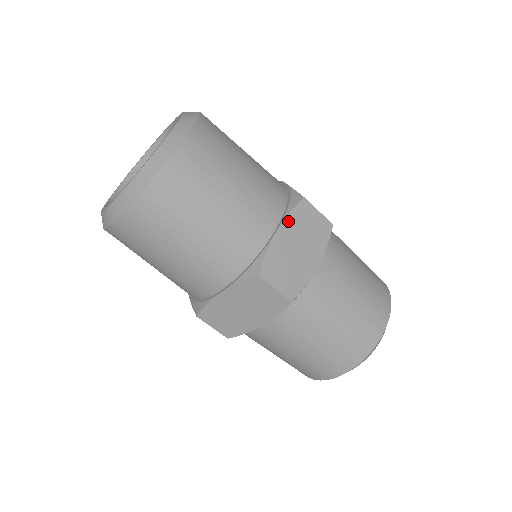
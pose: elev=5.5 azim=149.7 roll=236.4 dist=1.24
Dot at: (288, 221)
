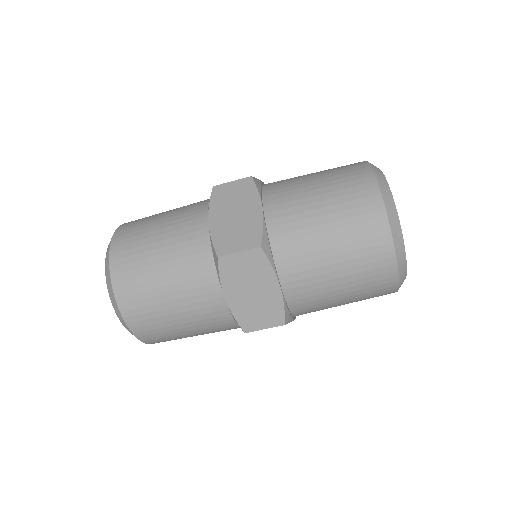
Dot at: (225, 285)
